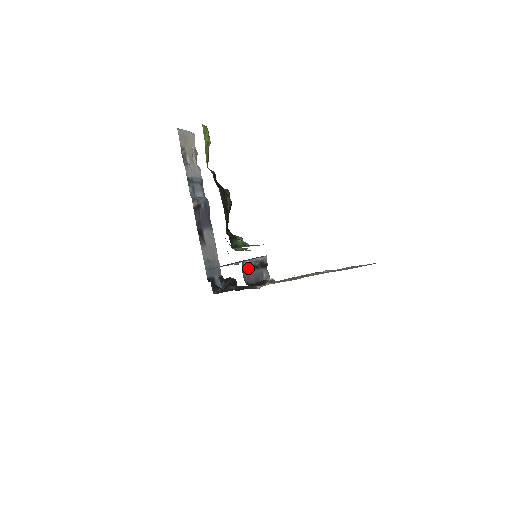
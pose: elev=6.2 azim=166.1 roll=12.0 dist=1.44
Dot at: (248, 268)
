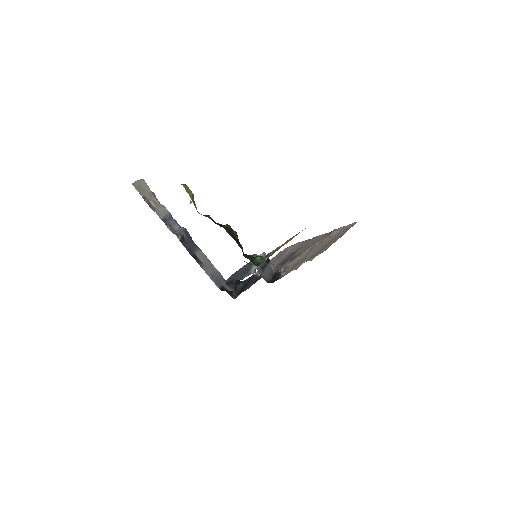
Dot at: (262, 270)
